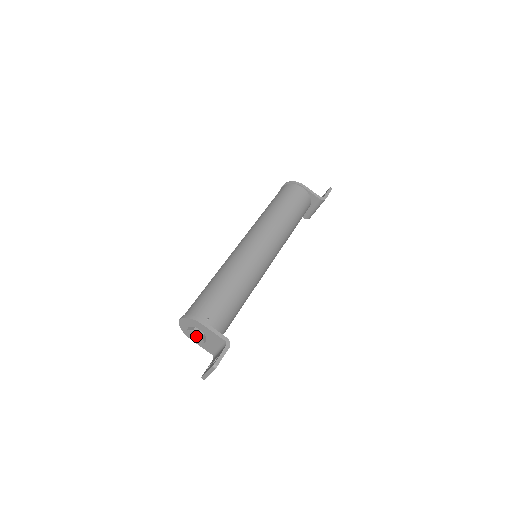
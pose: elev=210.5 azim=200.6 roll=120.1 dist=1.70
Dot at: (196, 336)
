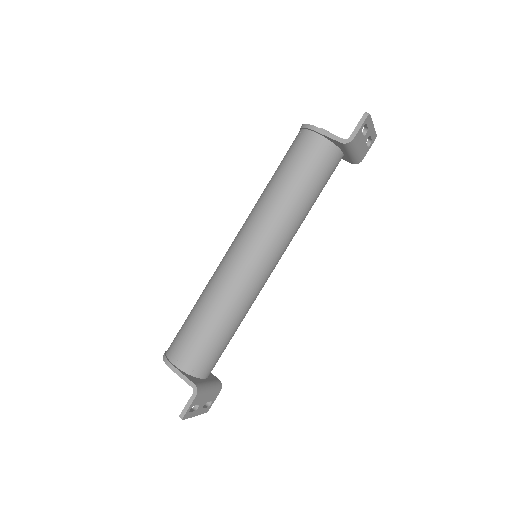
Dot at: occluded
